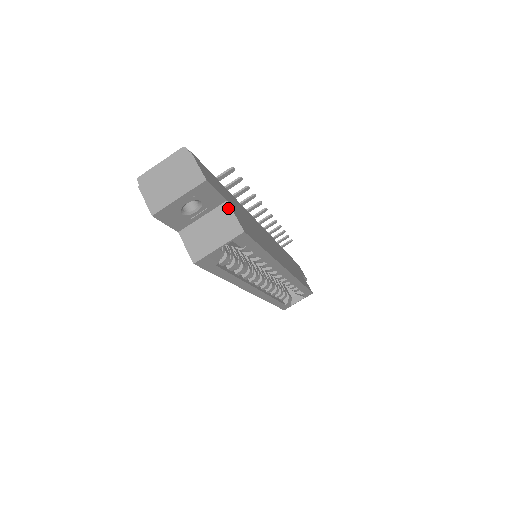
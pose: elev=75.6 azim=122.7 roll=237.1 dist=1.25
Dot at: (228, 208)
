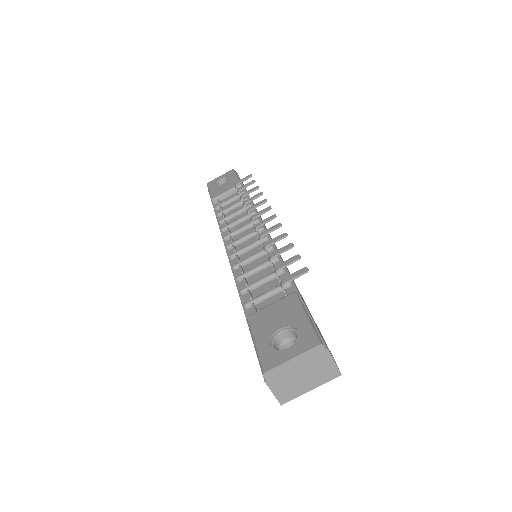
Dot at: occluded
